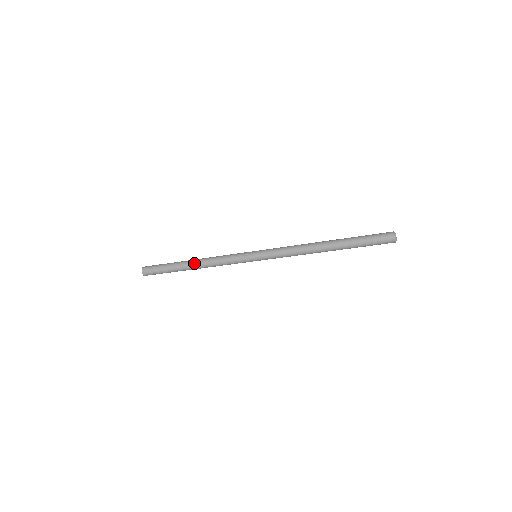
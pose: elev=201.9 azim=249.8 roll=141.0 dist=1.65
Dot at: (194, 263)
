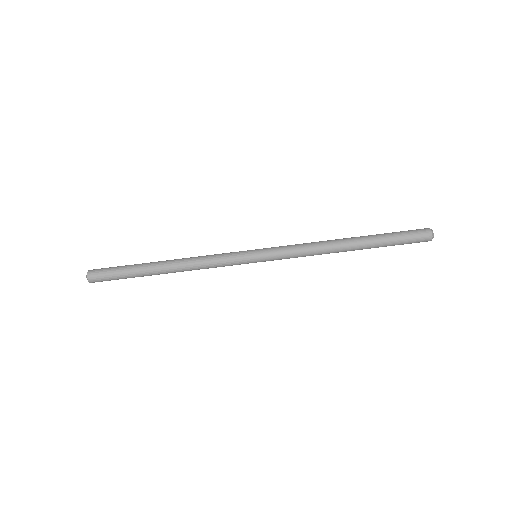
Dot at: (170, 260)
